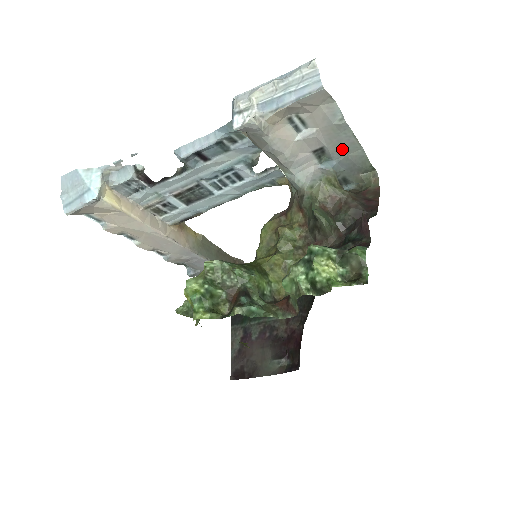
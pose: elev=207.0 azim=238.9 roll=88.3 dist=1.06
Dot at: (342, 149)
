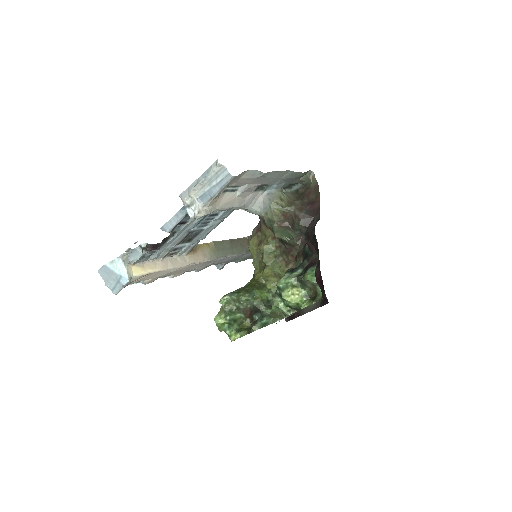
Dot at: (274, 179)
